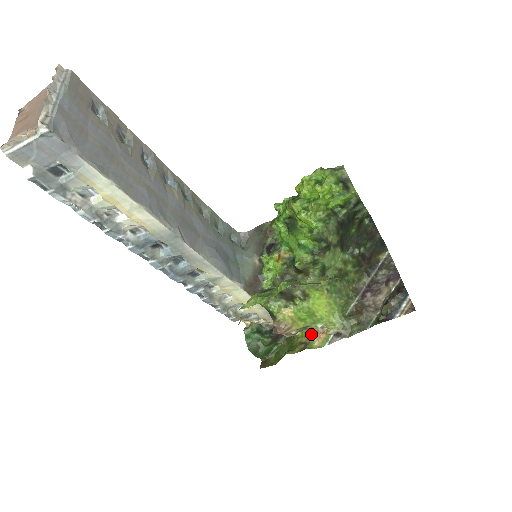
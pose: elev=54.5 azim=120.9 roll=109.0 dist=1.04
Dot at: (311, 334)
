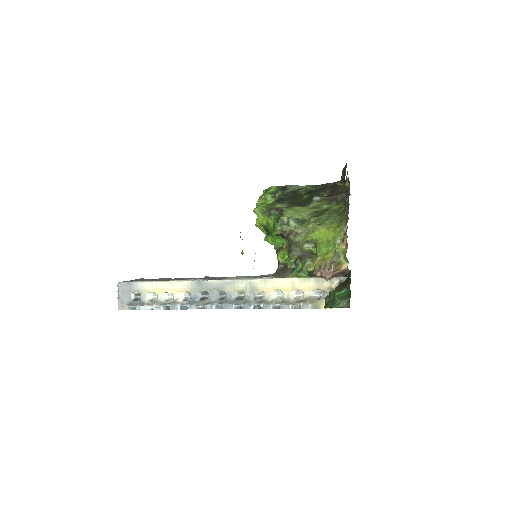
Dot at: (344, 252)
